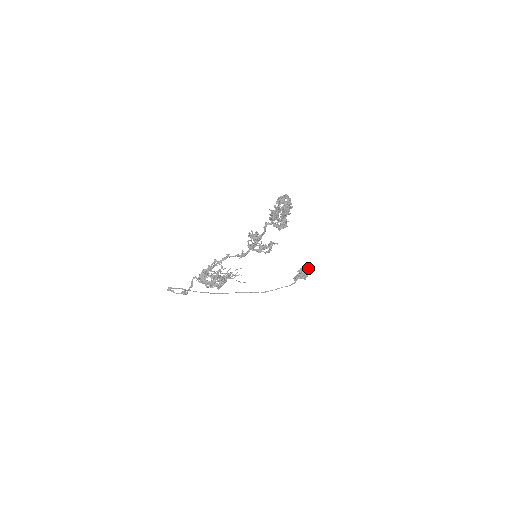
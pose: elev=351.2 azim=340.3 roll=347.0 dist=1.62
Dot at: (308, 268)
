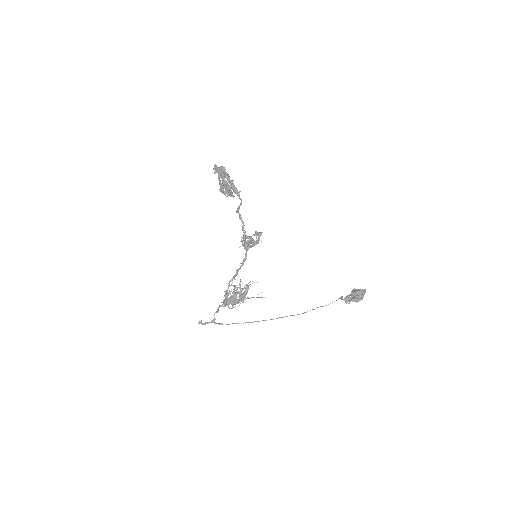
Dot at: (360, 289)
